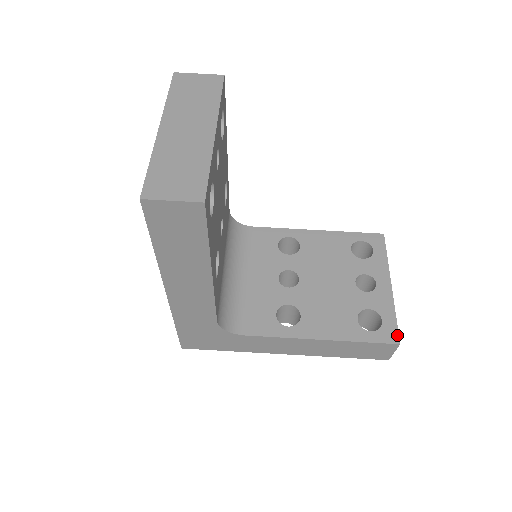
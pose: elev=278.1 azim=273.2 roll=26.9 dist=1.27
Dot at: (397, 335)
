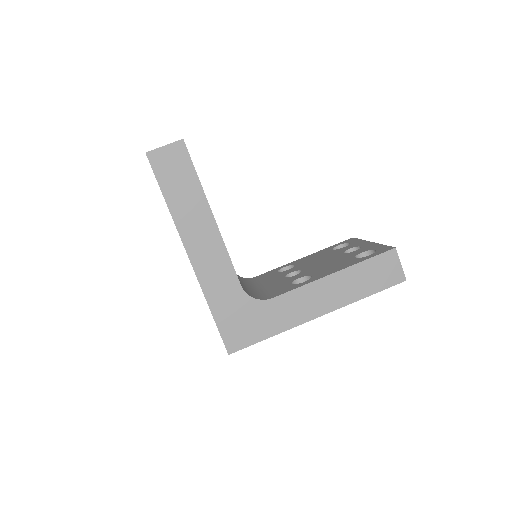
Dot at: (390, 247)
